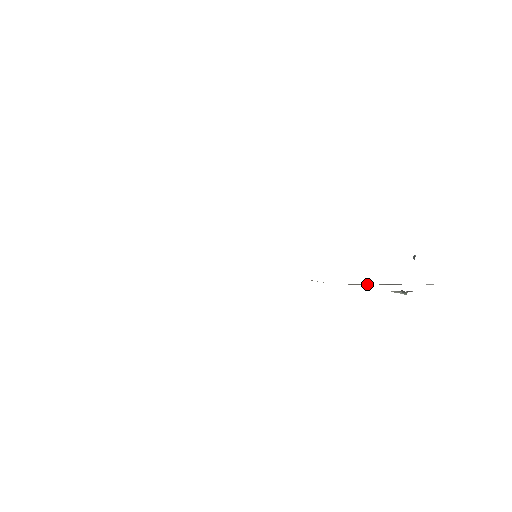
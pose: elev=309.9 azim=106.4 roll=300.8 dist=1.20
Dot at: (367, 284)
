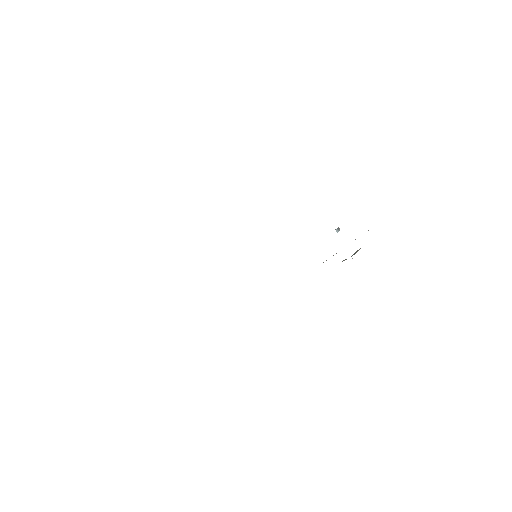
Dot at: (333, 255)
